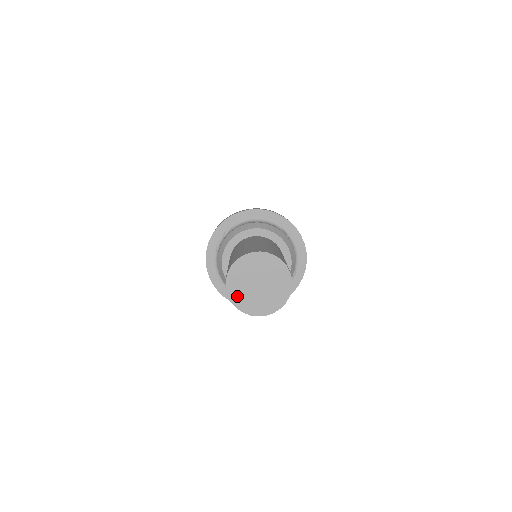
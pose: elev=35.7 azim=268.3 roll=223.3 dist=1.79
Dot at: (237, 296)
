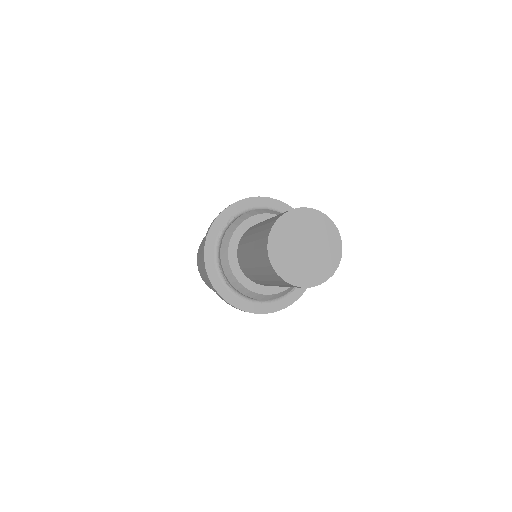
Dot at: (279, 259)
